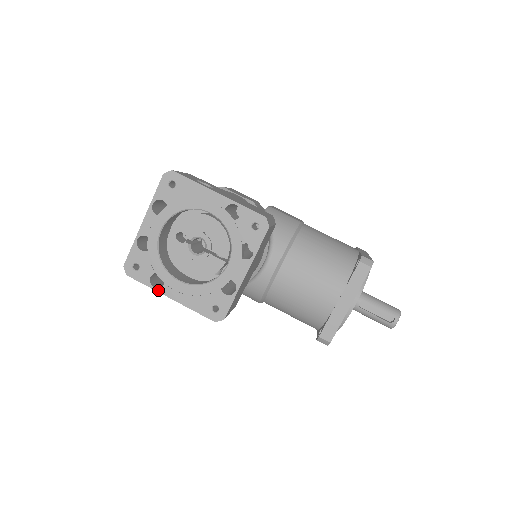
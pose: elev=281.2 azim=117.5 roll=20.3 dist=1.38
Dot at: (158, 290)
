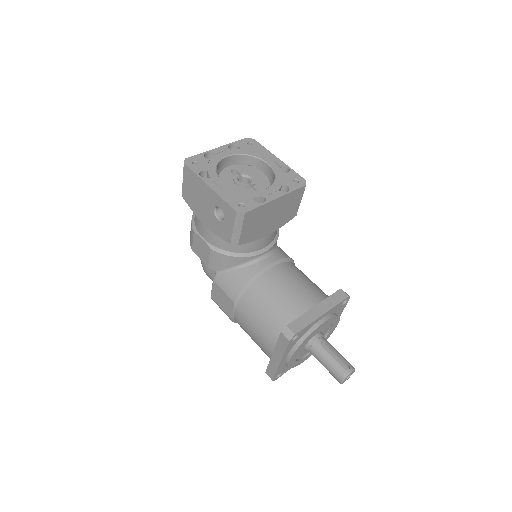
Dot at: (203, 179)
